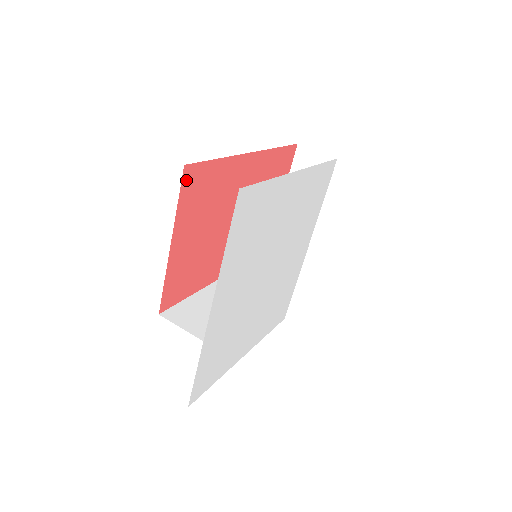
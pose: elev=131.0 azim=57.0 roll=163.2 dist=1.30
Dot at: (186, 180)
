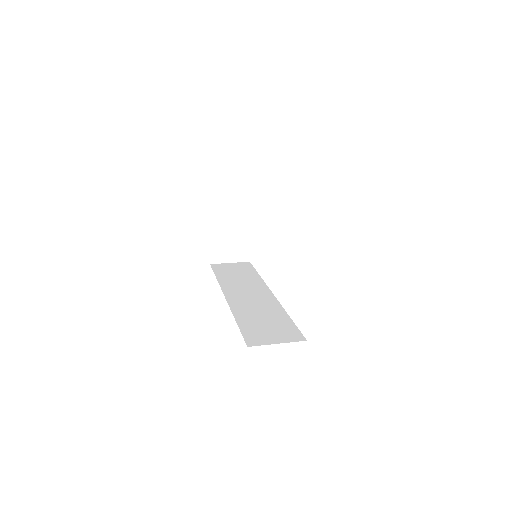
Dot at: occluded
